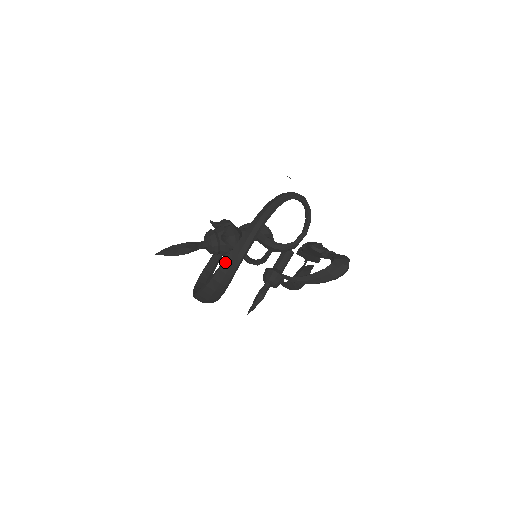
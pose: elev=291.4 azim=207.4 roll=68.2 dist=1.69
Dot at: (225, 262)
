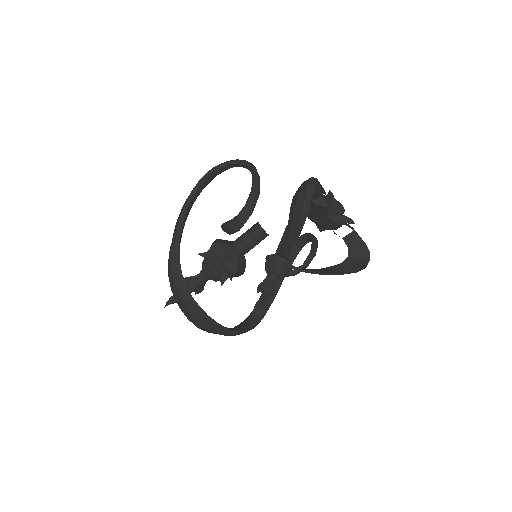
Dot at: (168, 264)
